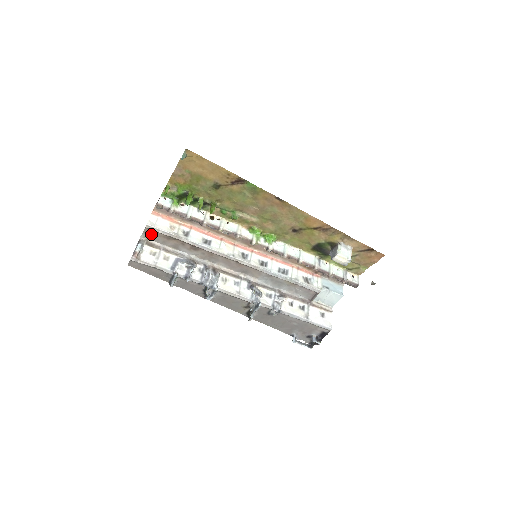
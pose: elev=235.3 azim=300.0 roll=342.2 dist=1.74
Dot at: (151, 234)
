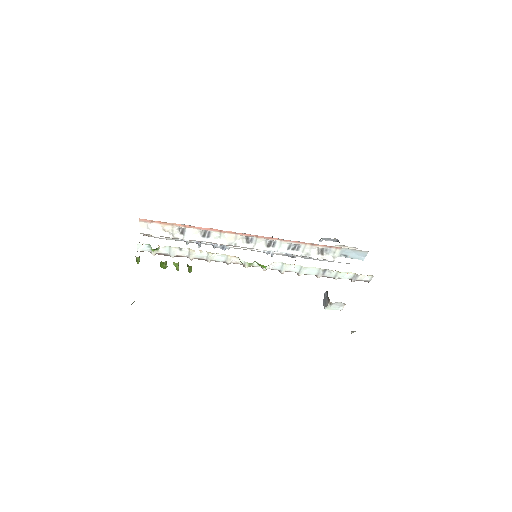
Dot at: occluded
